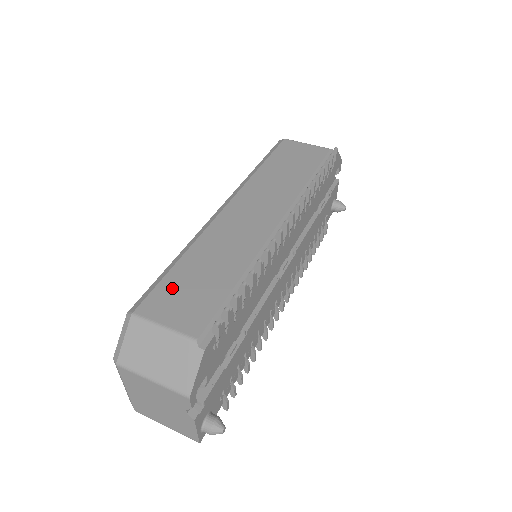
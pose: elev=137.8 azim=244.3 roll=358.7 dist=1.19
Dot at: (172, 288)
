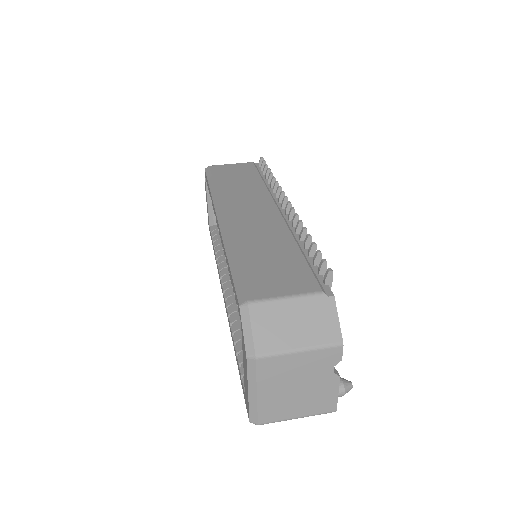
Dot at: (256, 273)
